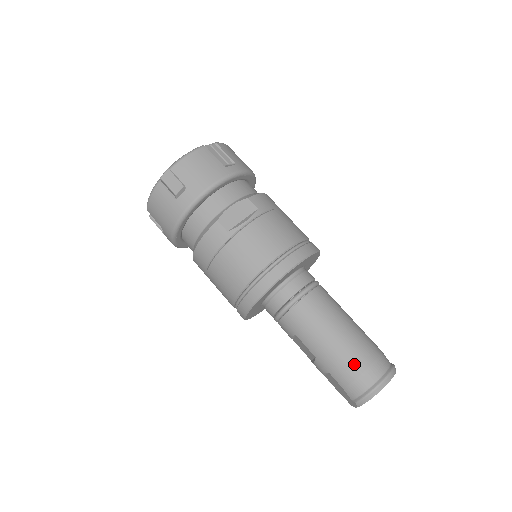
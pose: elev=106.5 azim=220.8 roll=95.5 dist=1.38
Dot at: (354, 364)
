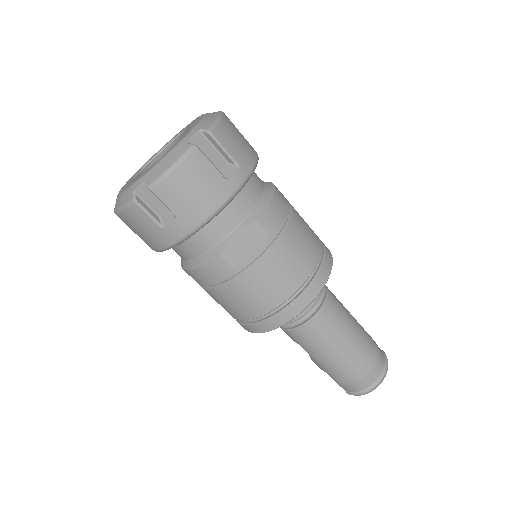
Dot at: (354, 373)
